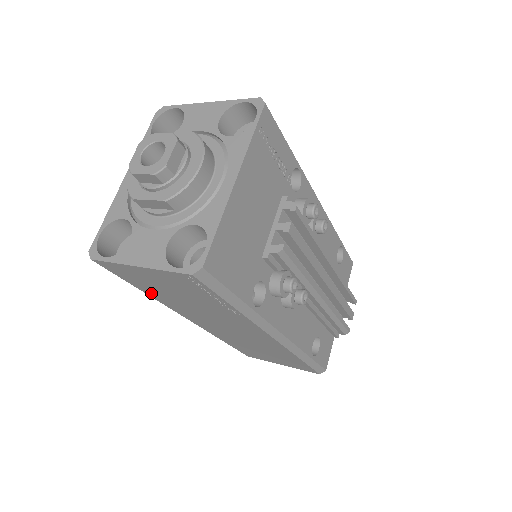
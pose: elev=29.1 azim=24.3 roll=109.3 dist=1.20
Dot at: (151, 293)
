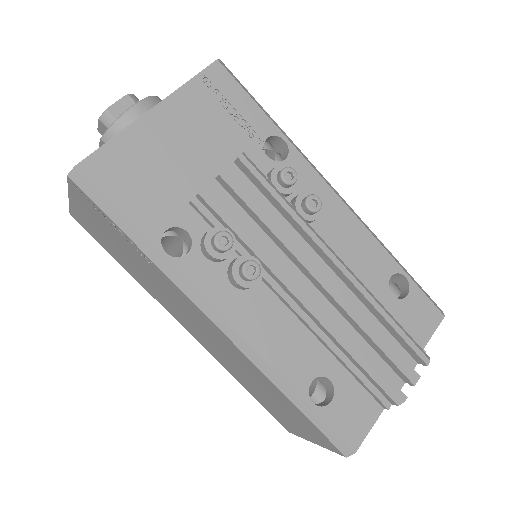
Dot at: (126, 267)
